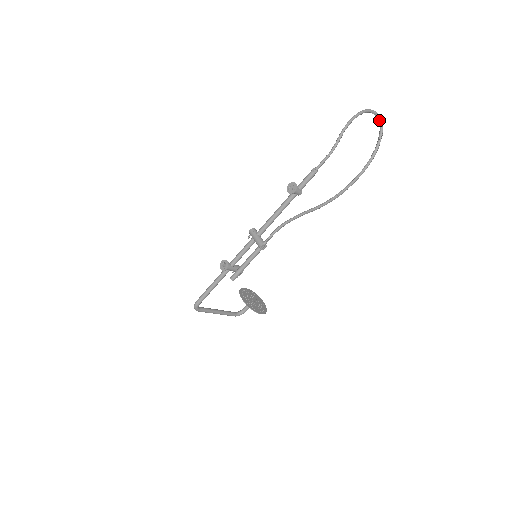
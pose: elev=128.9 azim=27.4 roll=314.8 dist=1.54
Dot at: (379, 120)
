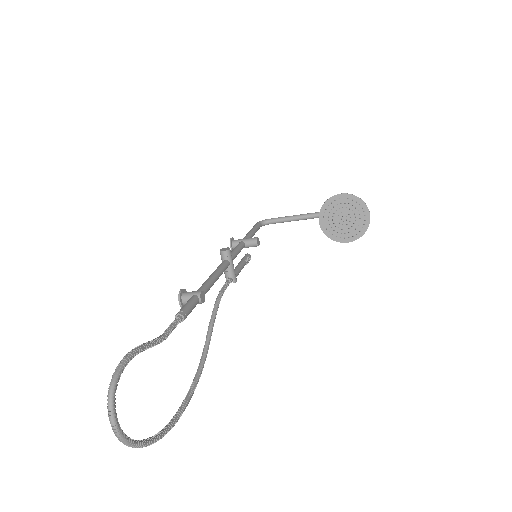
Dot at: (119, 436)
